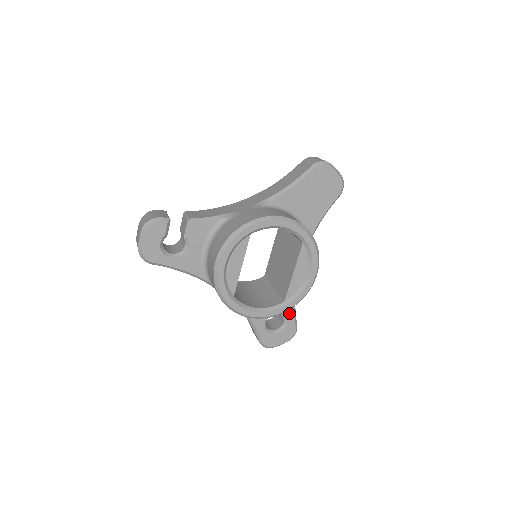
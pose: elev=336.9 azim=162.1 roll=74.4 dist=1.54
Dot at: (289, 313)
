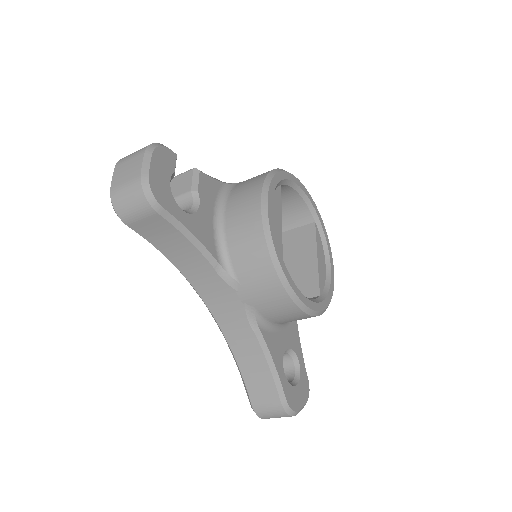
Dot at: (298, 352)
